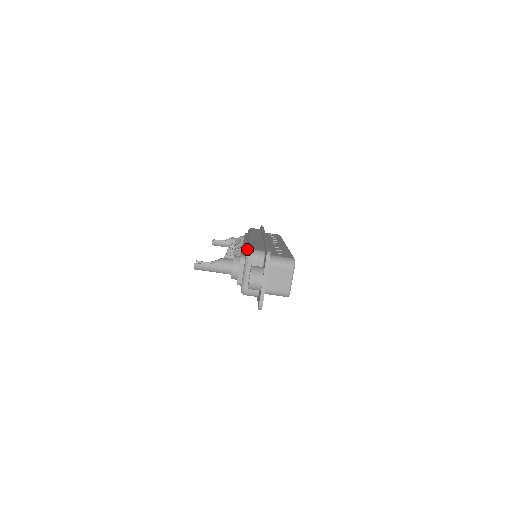
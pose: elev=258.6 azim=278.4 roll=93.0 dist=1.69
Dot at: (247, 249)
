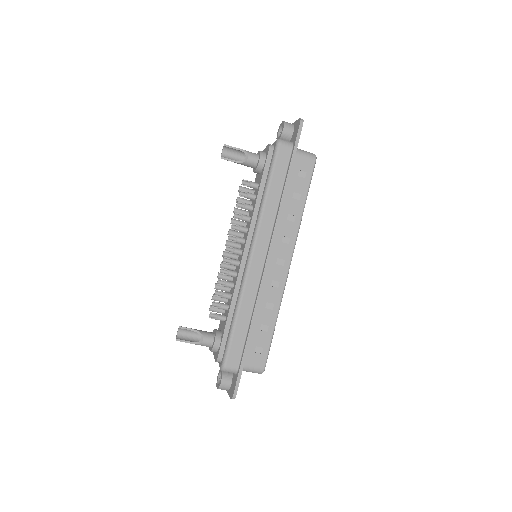
Dot at: (223, 361)
